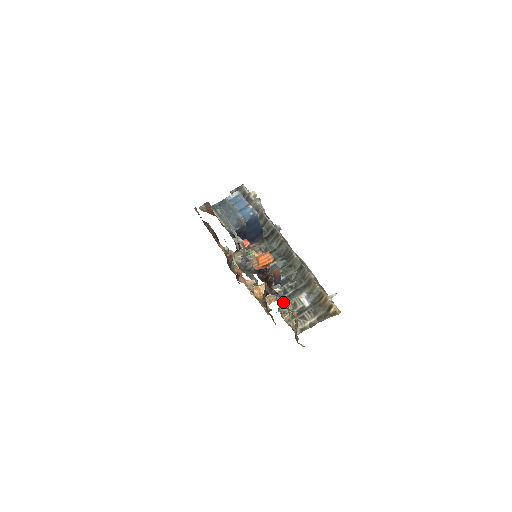
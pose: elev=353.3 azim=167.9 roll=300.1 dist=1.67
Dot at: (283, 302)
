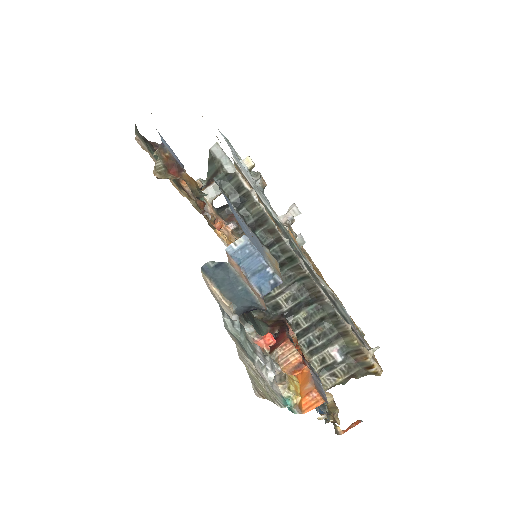
Dot at: occluded
